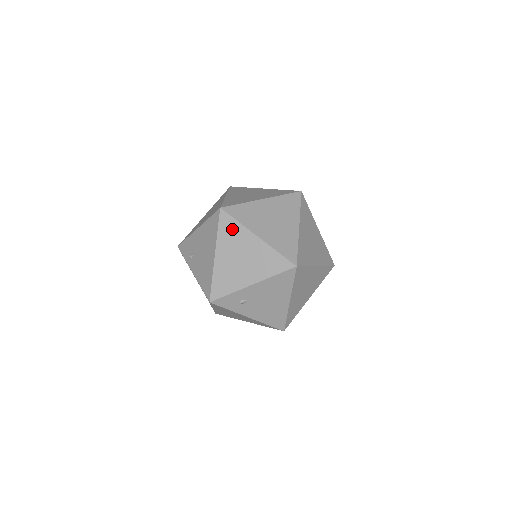
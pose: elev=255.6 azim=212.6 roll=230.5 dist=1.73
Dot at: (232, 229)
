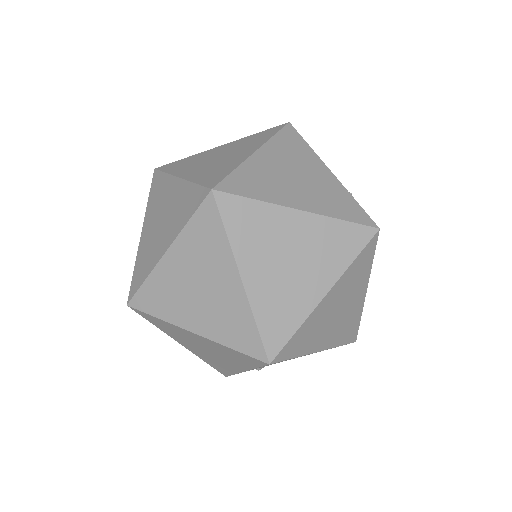
Dot at: (162, 325)
